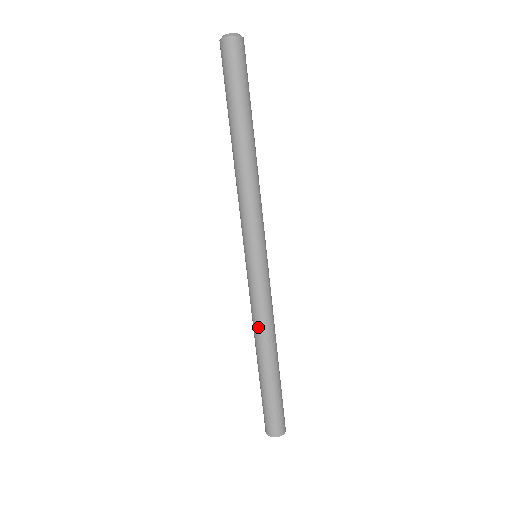
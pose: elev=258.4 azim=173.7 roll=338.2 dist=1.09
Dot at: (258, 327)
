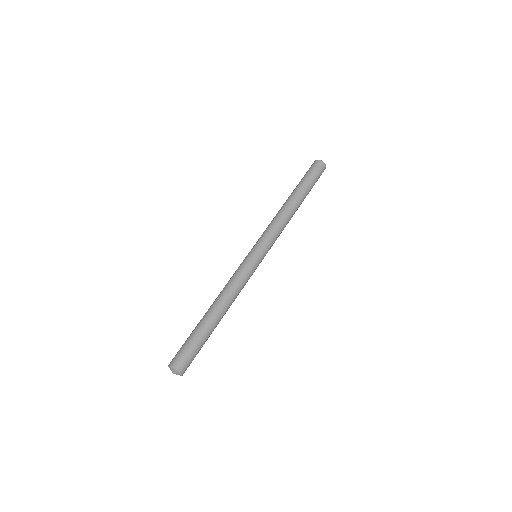
Dot at: (230, 291)
